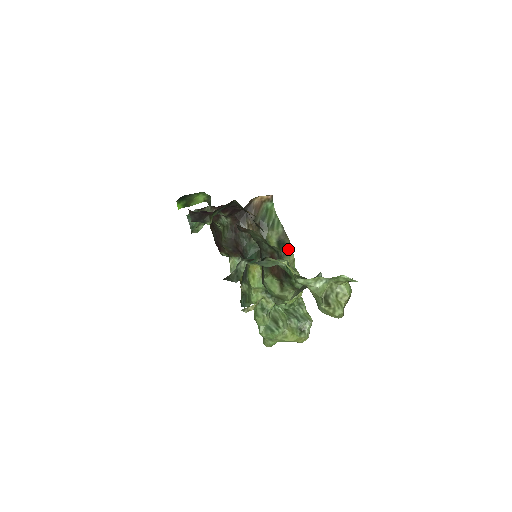
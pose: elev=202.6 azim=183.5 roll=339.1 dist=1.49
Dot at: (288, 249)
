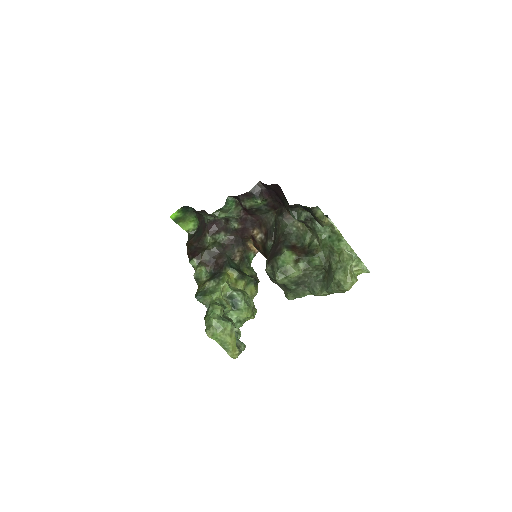
Dot at: occluded
